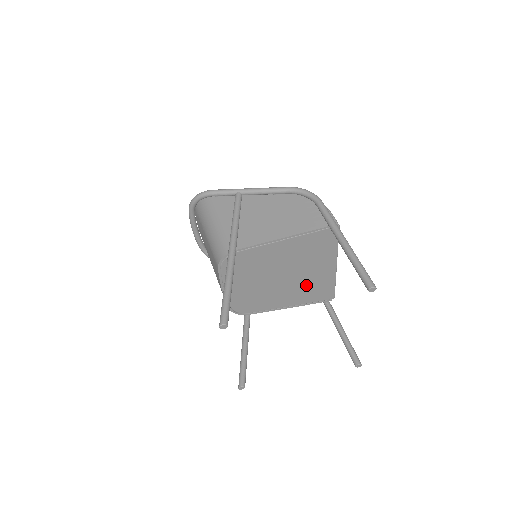
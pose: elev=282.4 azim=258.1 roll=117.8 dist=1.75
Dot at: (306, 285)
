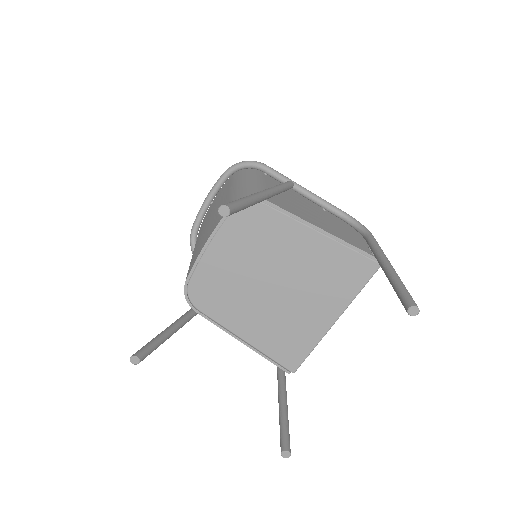
Dot at: (285, 323)
